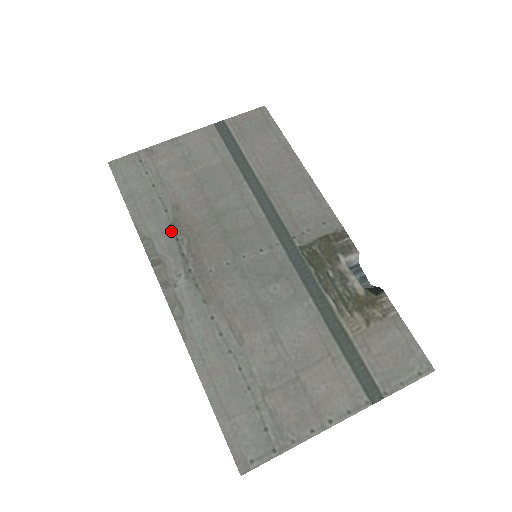
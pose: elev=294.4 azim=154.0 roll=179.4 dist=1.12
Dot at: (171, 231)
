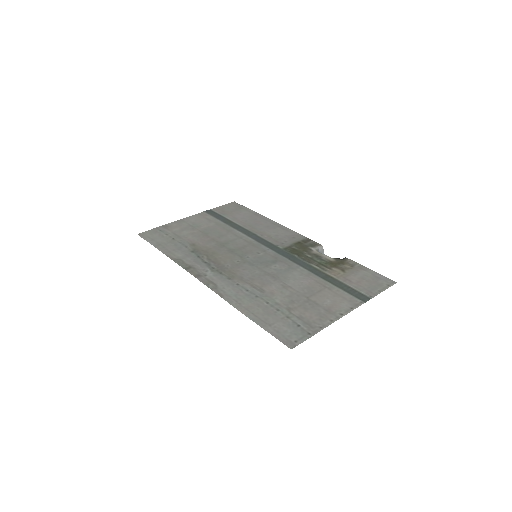
Dot at: (193, 254)
